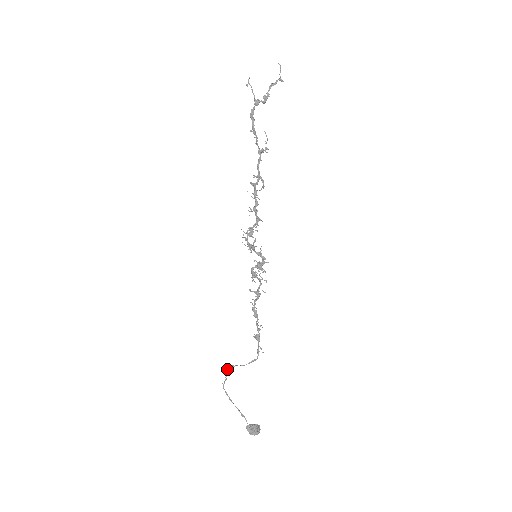
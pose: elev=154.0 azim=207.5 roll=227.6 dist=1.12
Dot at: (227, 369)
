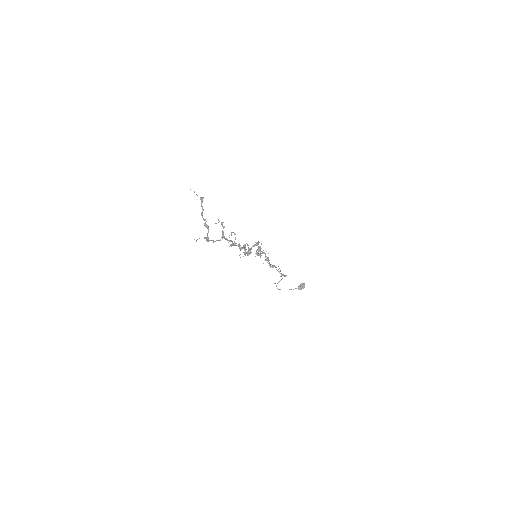
Dot at: (274, 283)
